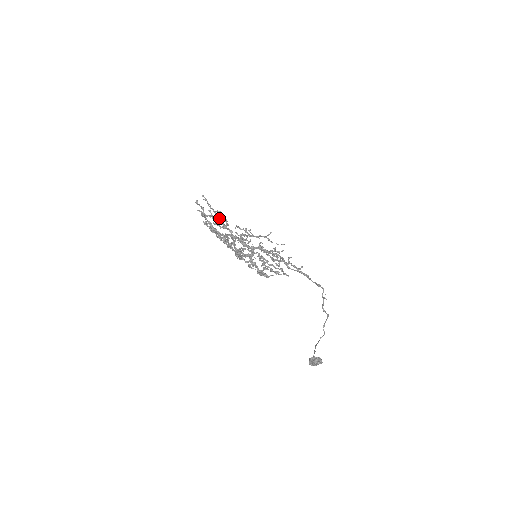
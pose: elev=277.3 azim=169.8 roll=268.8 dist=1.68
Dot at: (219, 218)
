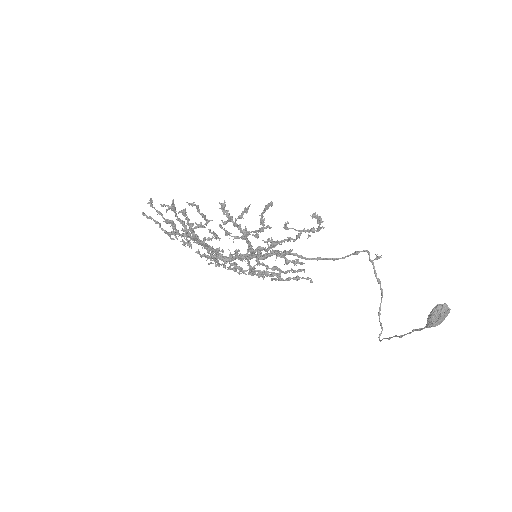
Dot at: (176, 238)
